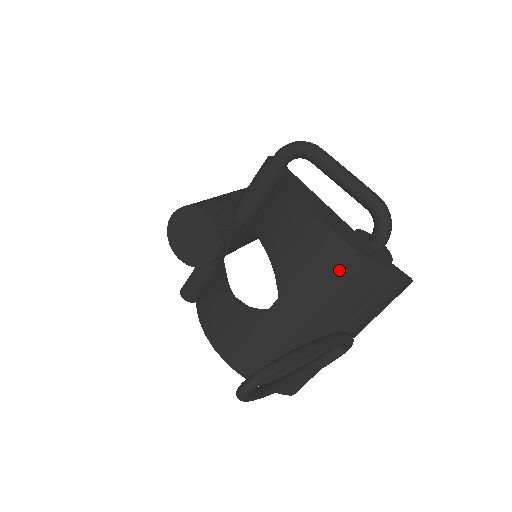
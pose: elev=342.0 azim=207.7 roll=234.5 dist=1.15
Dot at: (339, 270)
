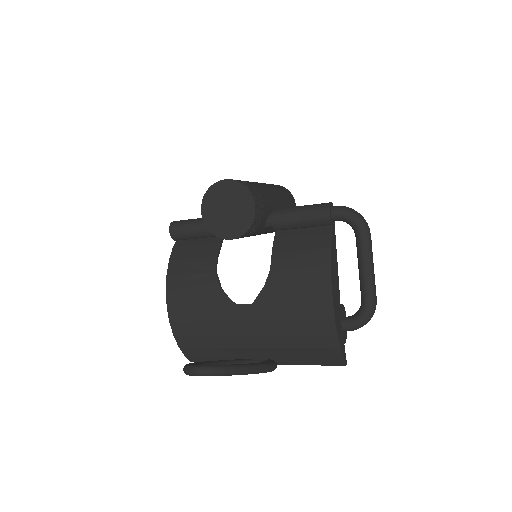
Dot at: (311, 325)
